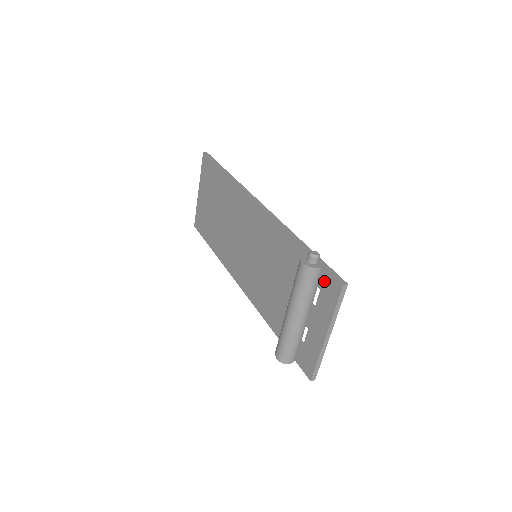
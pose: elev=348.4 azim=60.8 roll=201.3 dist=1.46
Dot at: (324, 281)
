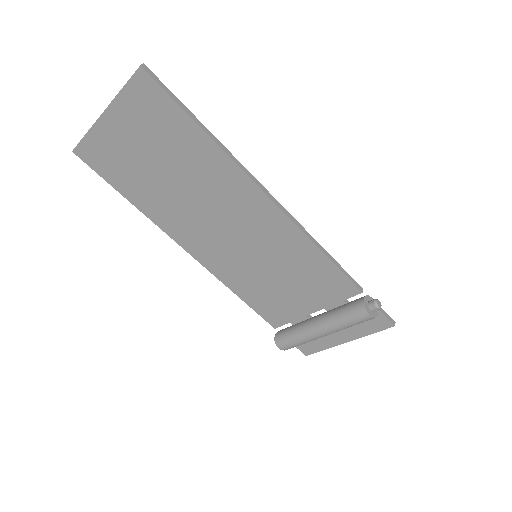
Dot at: occluded
